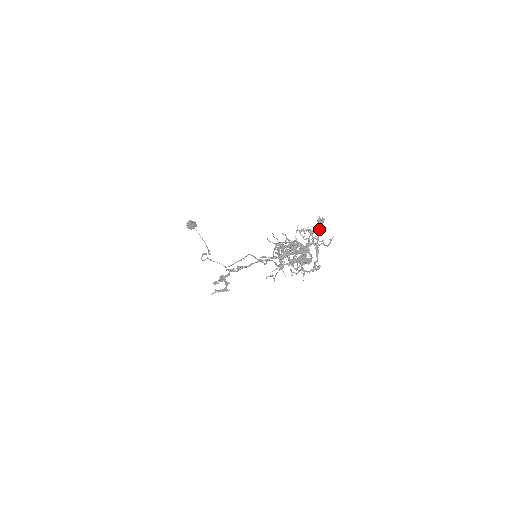
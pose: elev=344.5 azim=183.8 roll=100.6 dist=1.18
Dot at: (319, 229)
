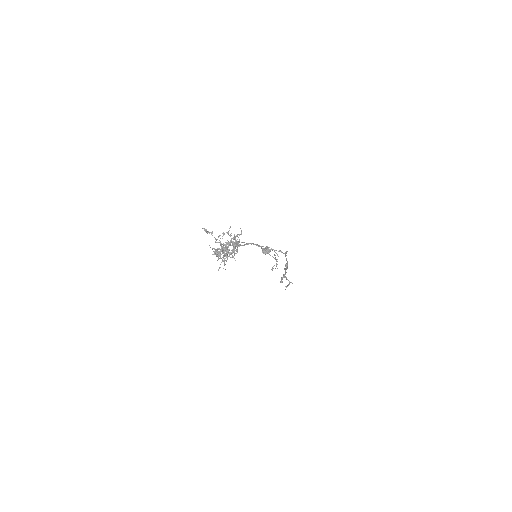
Dot at: (211, 233)
